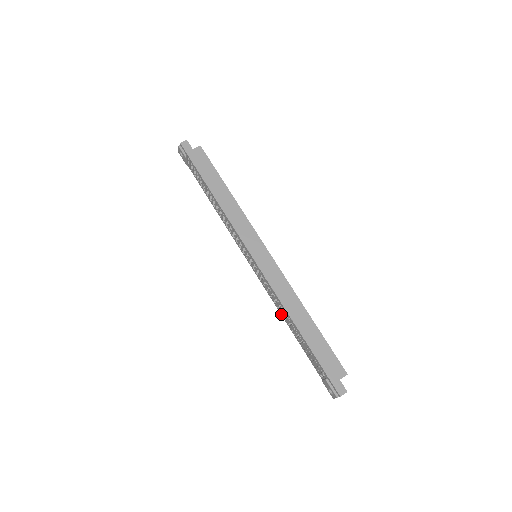
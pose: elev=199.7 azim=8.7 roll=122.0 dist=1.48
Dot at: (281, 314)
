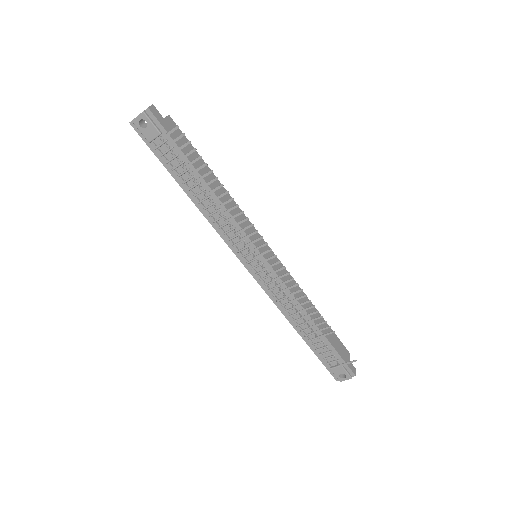
Dot at: (285, 315)
